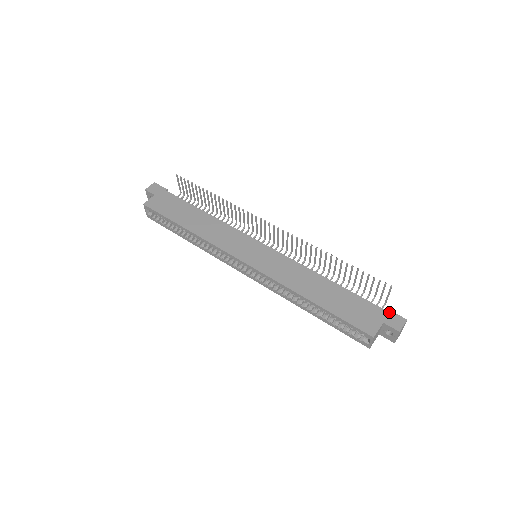
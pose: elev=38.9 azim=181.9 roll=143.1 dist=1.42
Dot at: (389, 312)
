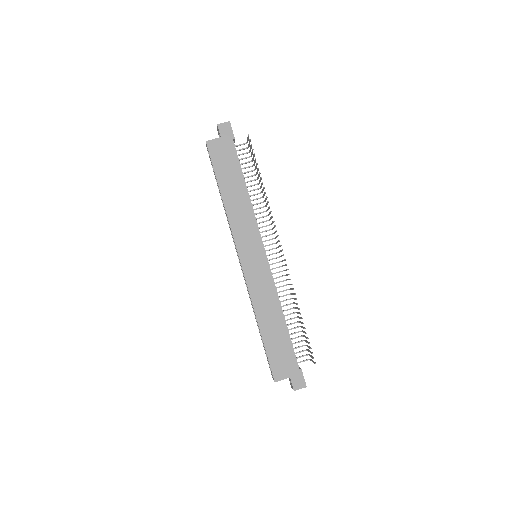
Dot at: (301, 374)
